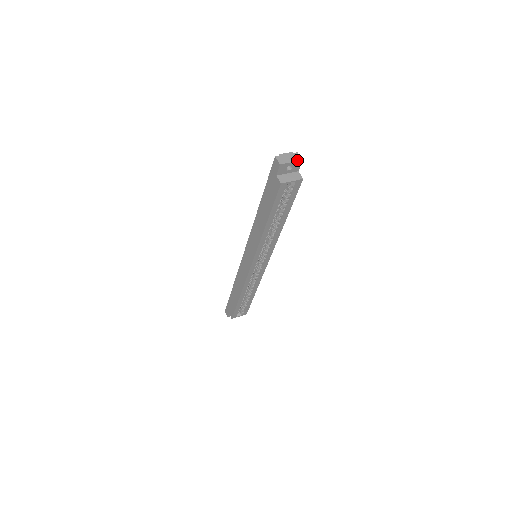
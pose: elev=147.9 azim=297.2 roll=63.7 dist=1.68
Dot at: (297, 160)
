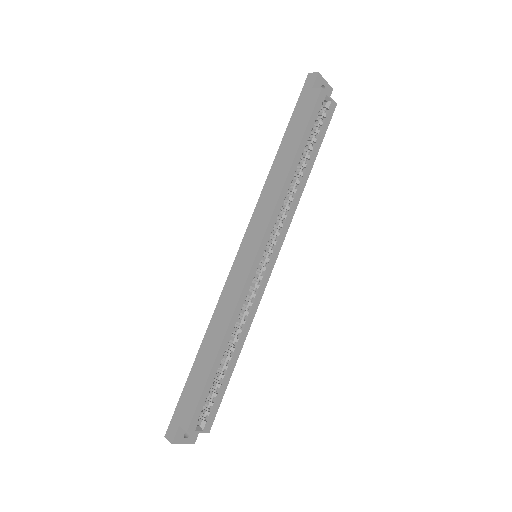
Dot at: (329, 85)
